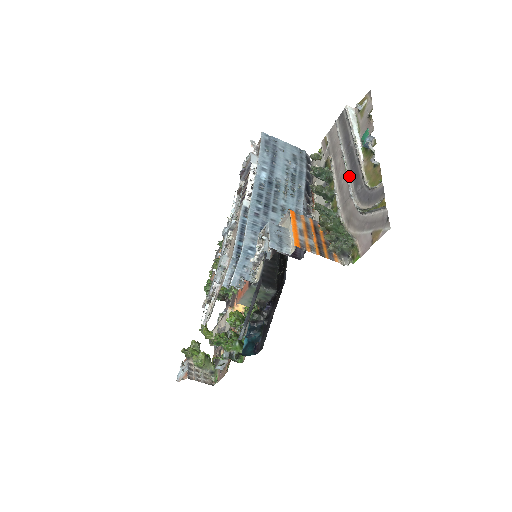
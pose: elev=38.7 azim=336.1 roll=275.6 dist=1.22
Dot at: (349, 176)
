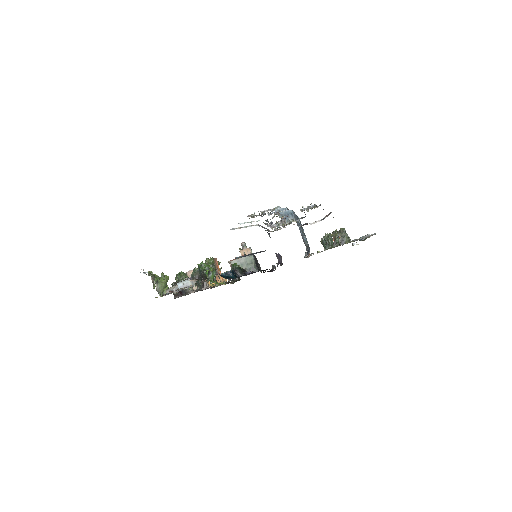
Dot at: occluded
